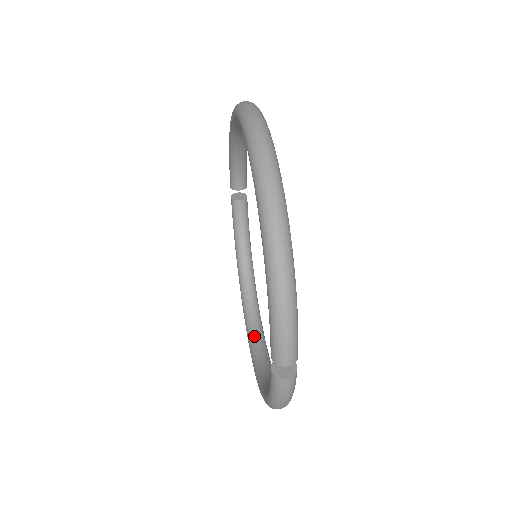
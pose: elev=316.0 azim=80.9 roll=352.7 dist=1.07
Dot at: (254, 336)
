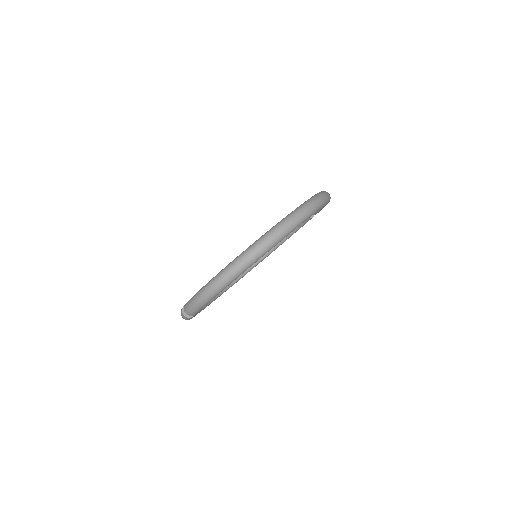
Dot at: occluded
